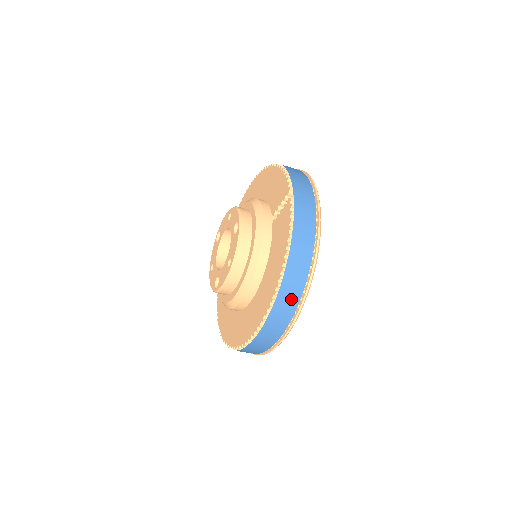
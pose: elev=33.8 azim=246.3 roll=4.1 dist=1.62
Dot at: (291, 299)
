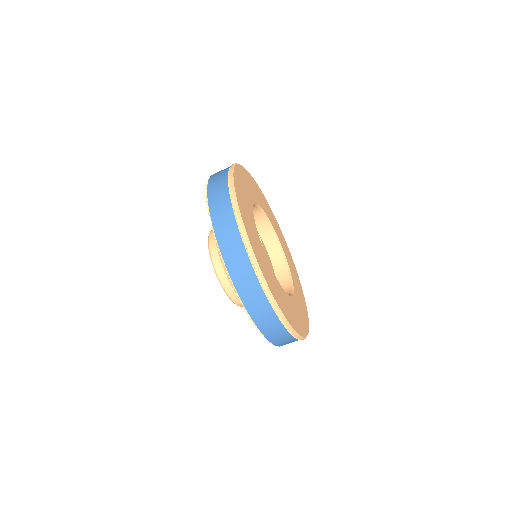
Dot at: (264, 311)
